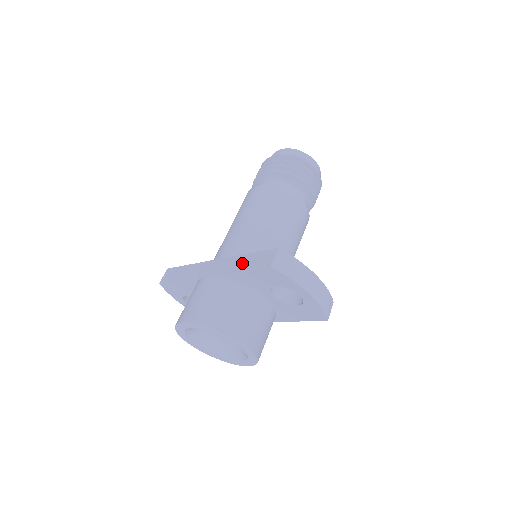
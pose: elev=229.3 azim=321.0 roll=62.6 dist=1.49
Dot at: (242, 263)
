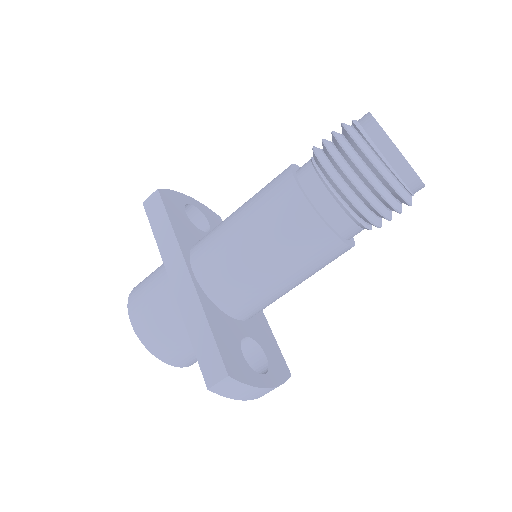
Dot at: (198, 332)
